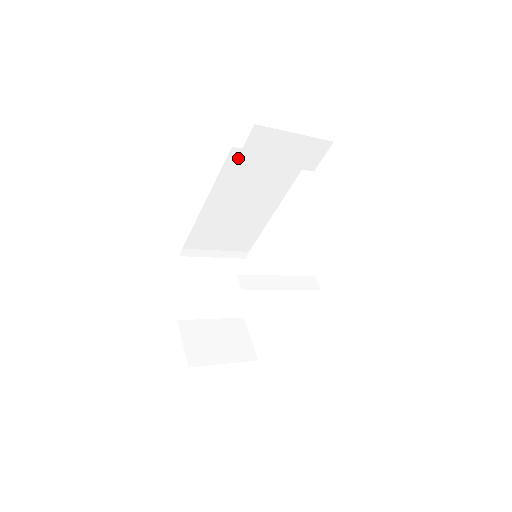
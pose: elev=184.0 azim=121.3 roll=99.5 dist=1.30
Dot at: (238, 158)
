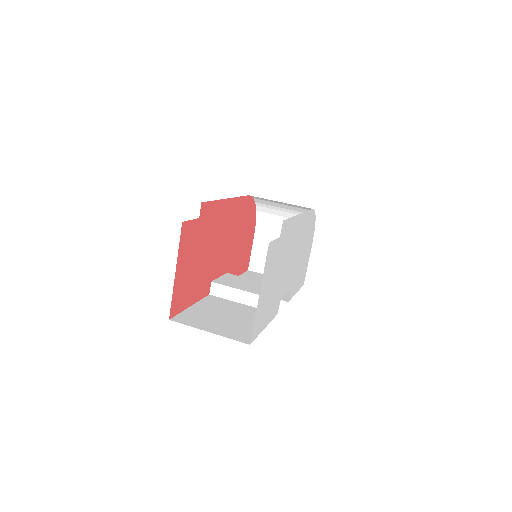
Dot at: (200, 218)
